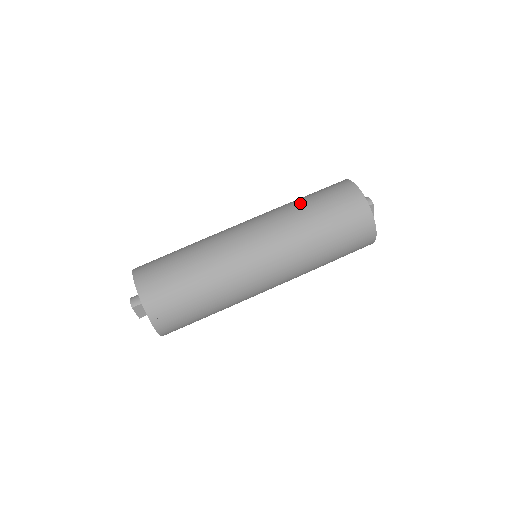
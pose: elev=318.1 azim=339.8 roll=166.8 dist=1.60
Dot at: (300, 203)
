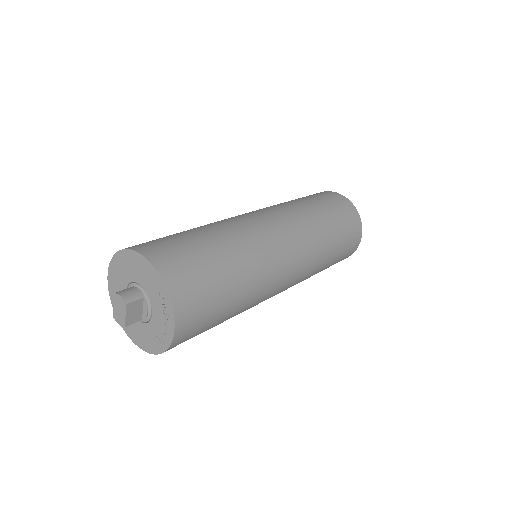
Dot at: (300, 201)
